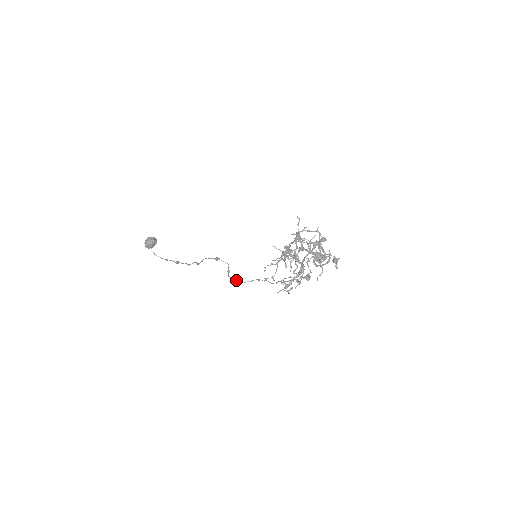
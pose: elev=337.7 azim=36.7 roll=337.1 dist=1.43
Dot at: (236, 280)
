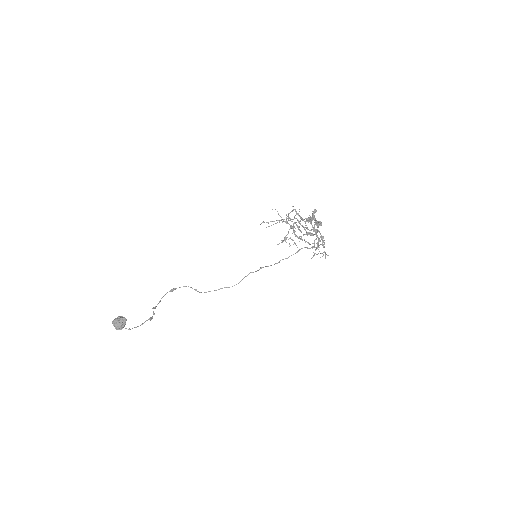
Dot at: occluded
